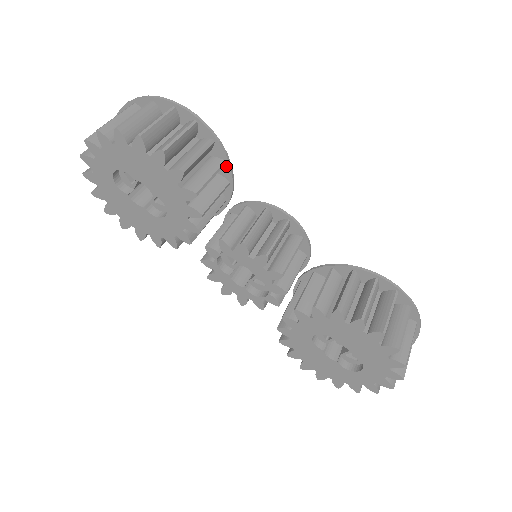
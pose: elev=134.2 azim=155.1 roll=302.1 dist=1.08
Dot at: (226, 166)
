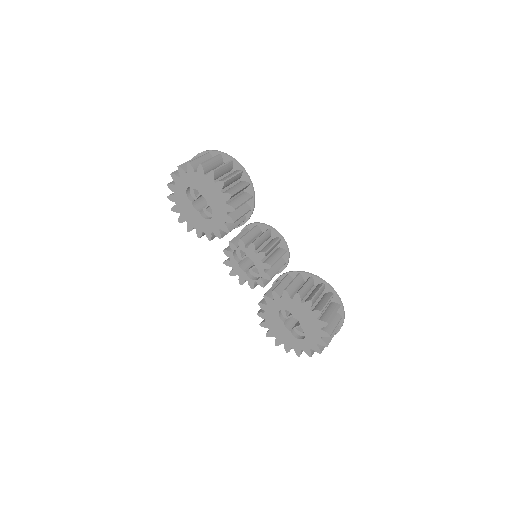
Dot at: (252, 199)
